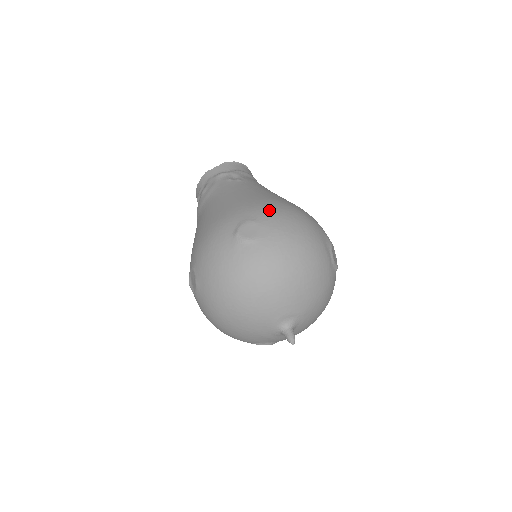
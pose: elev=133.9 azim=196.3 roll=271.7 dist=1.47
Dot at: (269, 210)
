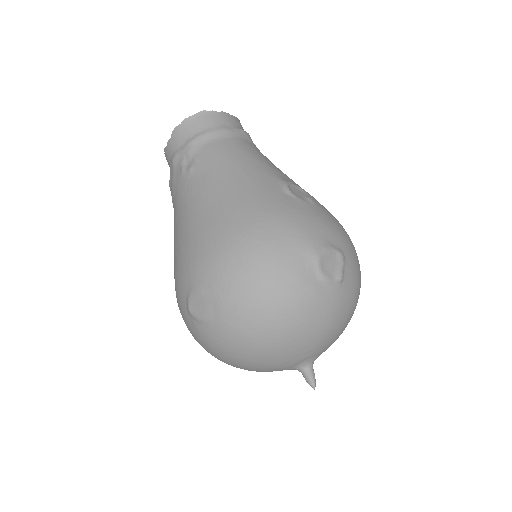
Dot at: (211, 264)
